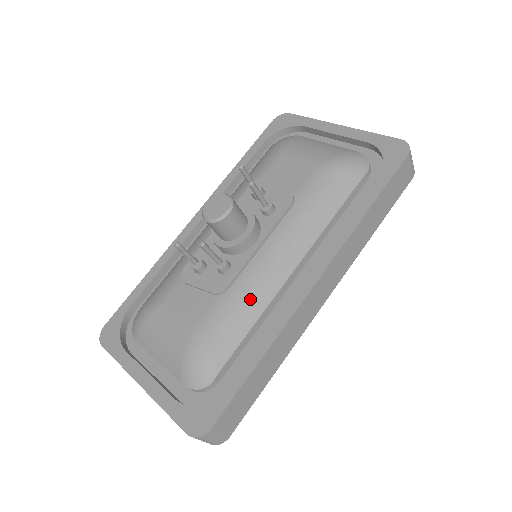
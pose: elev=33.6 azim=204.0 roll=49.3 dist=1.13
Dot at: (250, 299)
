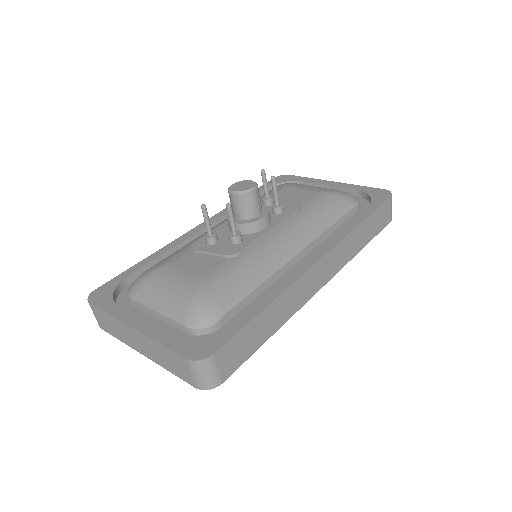
Dot at: (259, 264)
